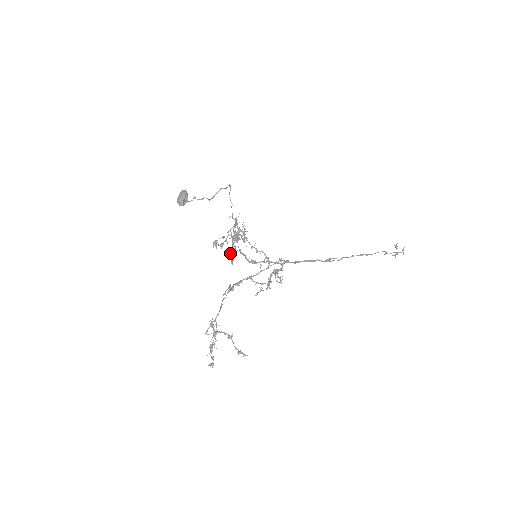
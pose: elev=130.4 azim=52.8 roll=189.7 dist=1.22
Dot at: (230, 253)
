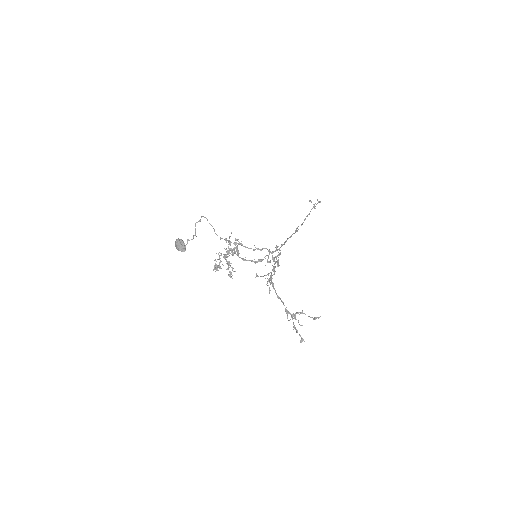
Dot at: (227, 269)
